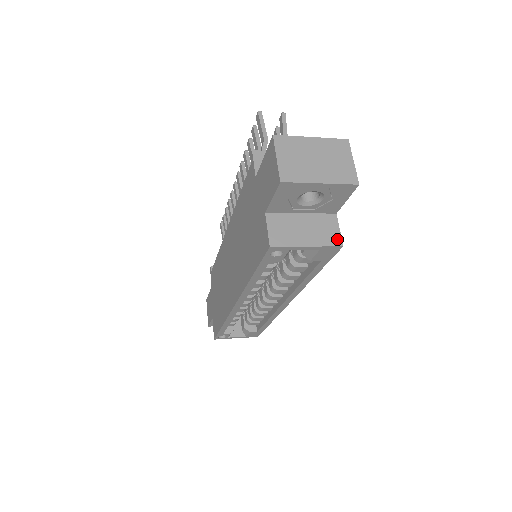
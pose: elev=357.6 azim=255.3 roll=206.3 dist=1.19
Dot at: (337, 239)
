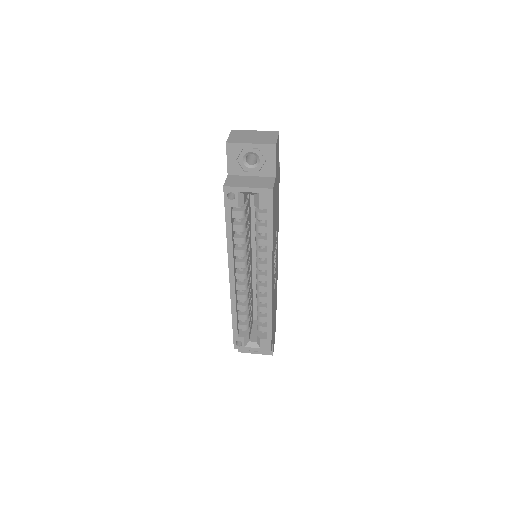
Dot at: (270, 186)
